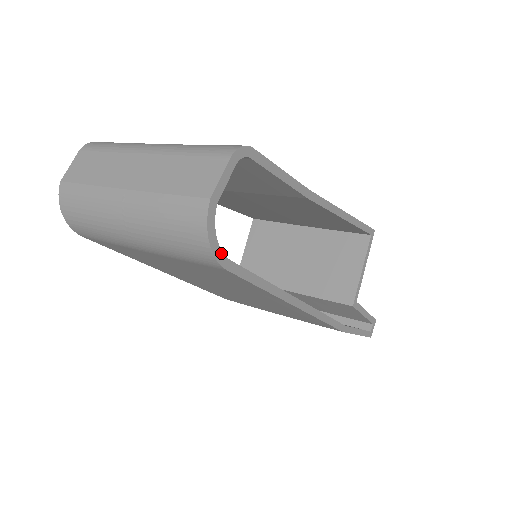
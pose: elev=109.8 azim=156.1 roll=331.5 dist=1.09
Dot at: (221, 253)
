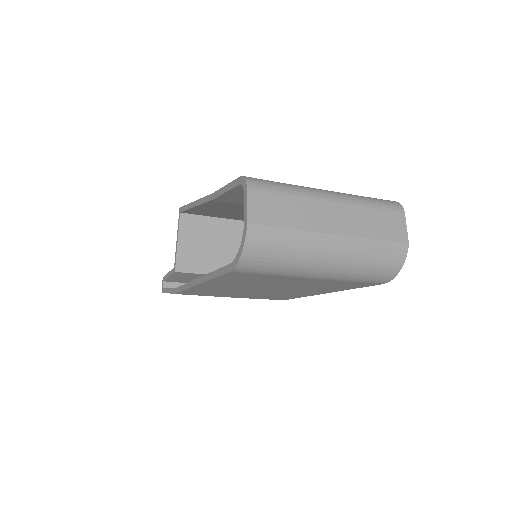
Dot at: occluded
